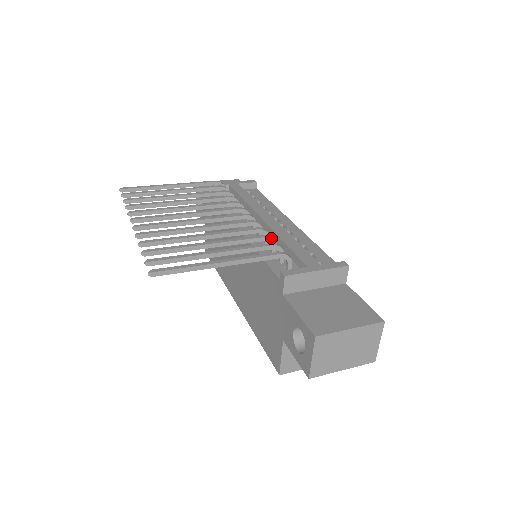
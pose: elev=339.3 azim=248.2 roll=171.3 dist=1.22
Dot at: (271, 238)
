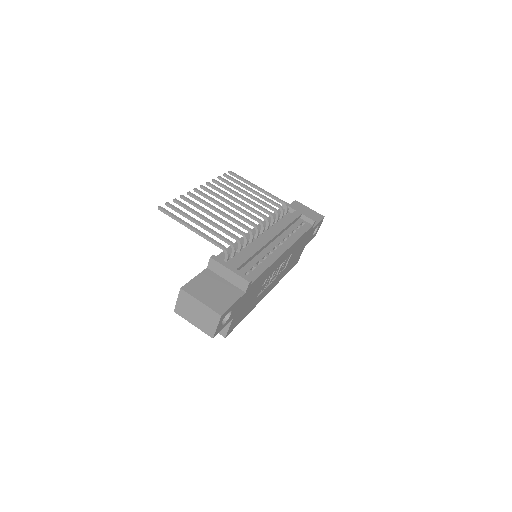
Dot at: (239, 240)
